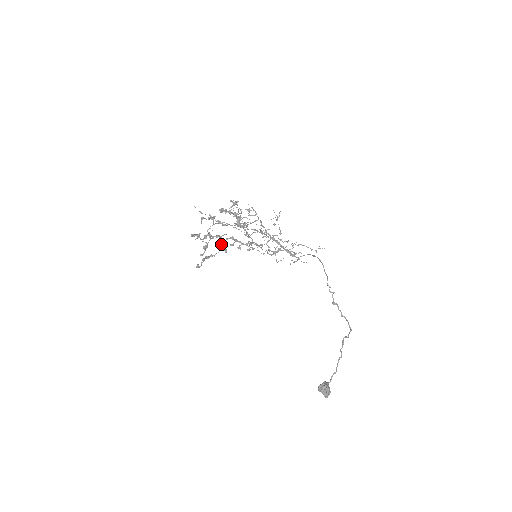
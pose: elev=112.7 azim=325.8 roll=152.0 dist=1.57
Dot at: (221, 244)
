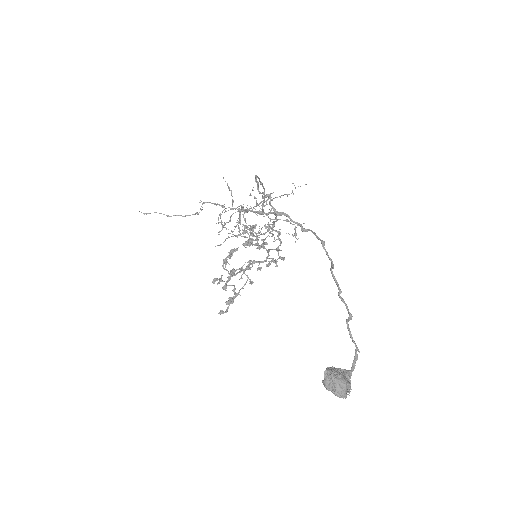
Dot at: (241, 275)
